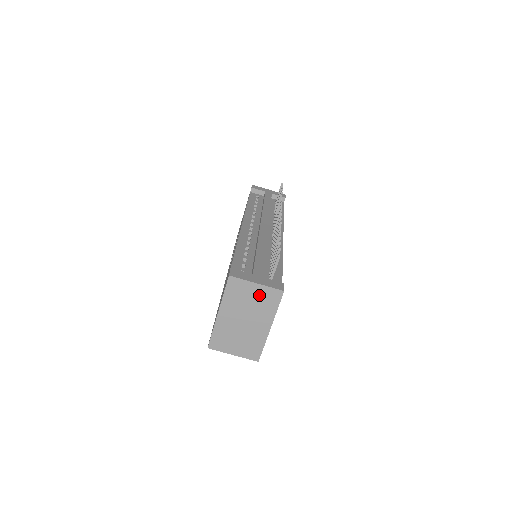
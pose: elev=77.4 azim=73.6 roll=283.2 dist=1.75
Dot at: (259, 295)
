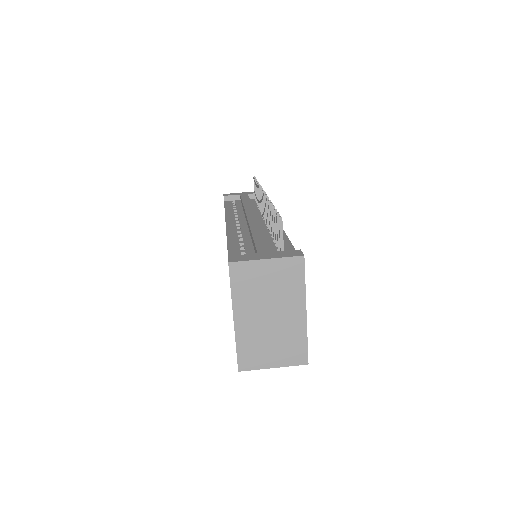
Dot at: (275, 274)
